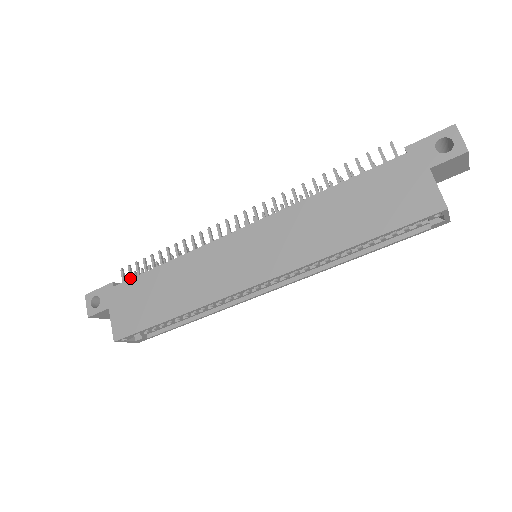
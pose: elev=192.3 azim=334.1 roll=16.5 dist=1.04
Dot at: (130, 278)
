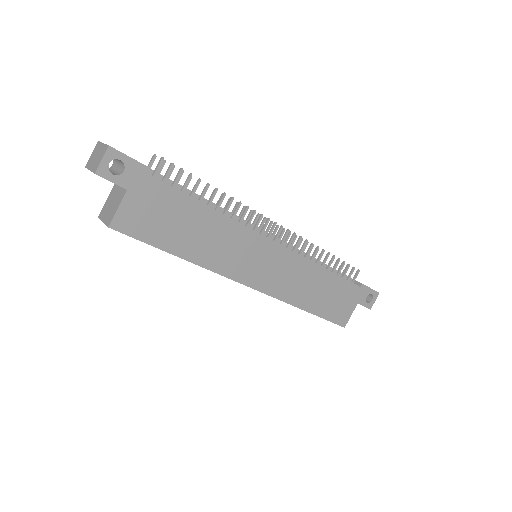
Dot at: (165, 178)
